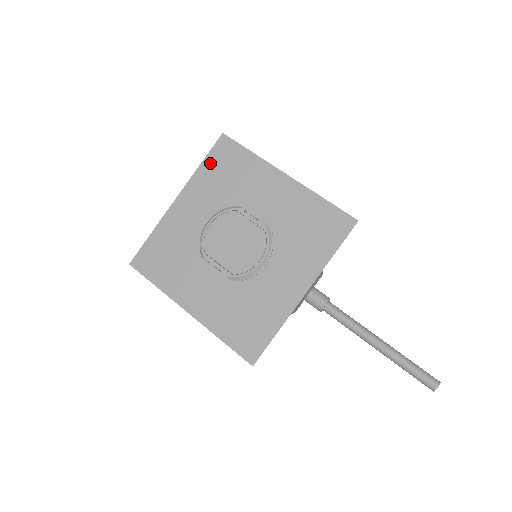
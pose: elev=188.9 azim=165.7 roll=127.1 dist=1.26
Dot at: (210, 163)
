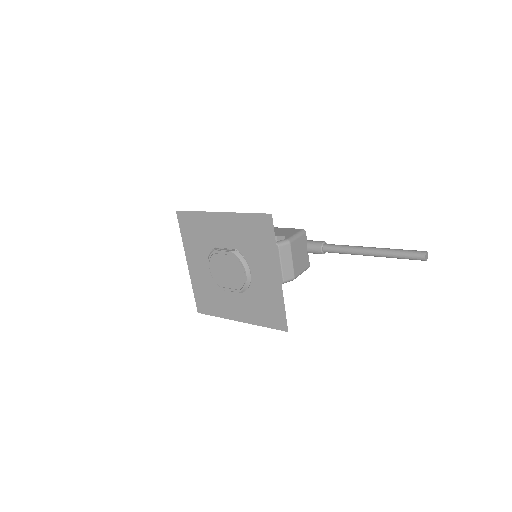
Dot at: (184, 232)
